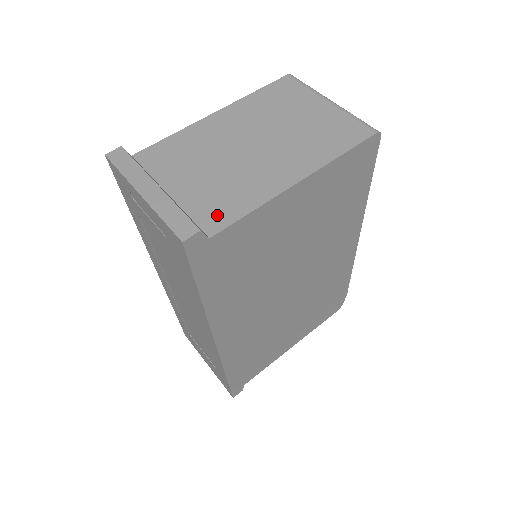
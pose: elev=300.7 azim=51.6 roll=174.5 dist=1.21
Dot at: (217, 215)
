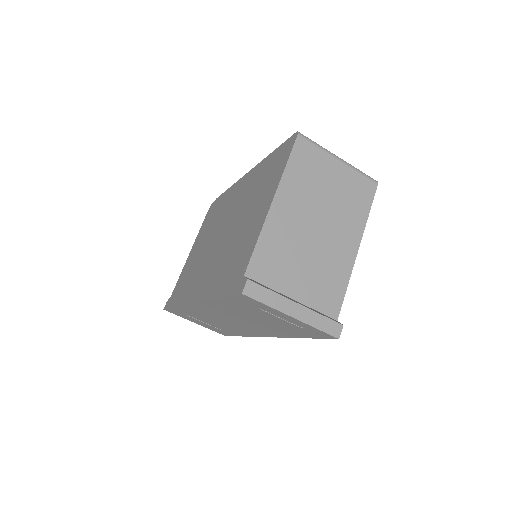
Dot at: (331, 301)
